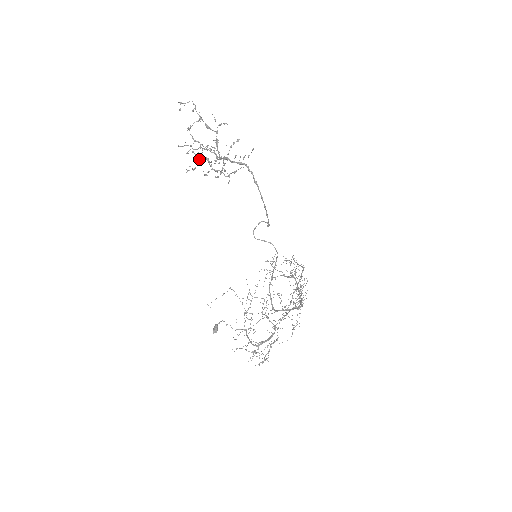
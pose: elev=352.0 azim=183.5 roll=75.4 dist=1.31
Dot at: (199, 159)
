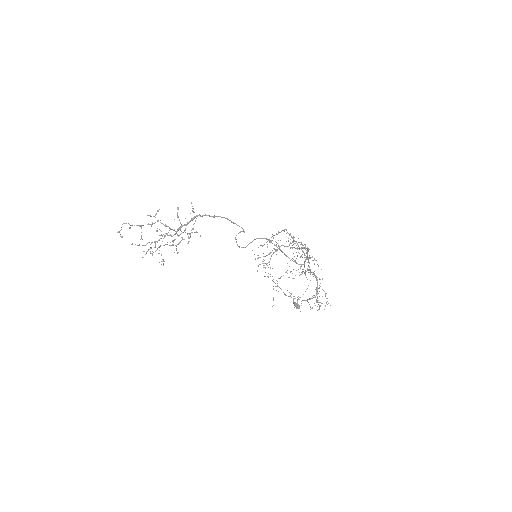
Dot at: occluded
